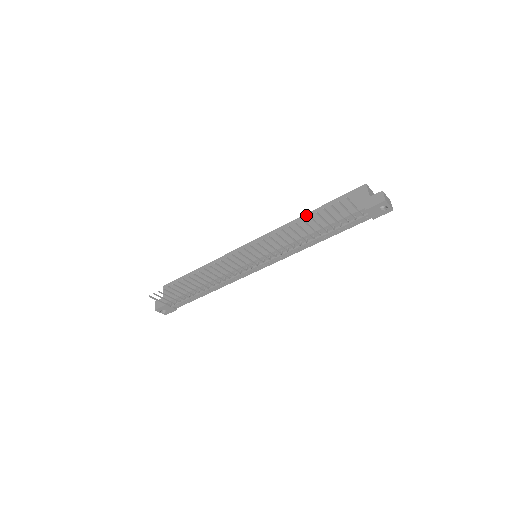
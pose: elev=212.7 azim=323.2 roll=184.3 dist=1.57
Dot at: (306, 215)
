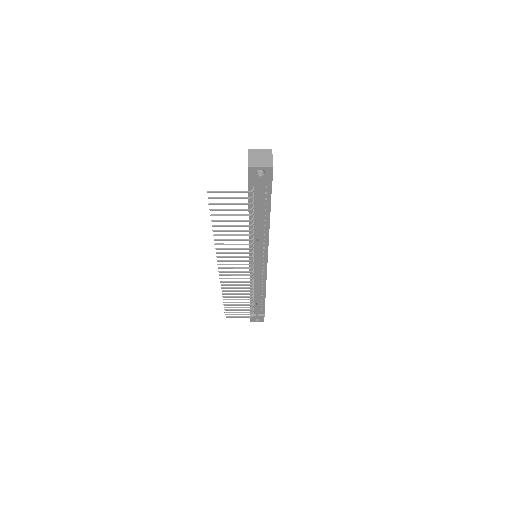
Dot at: occluded
